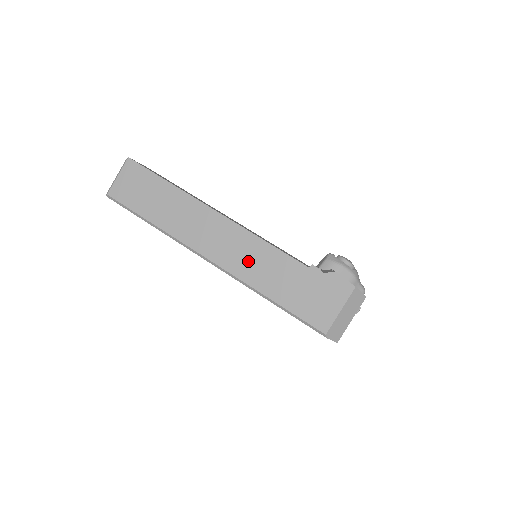
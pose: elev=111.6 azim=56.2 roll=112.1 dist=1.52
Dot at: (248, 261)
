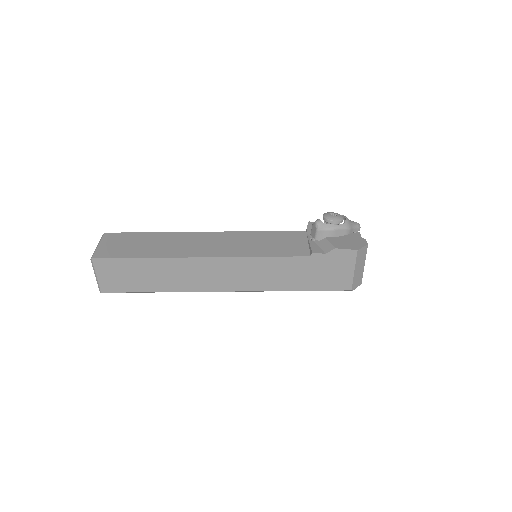
Dot at: (258, 277)
